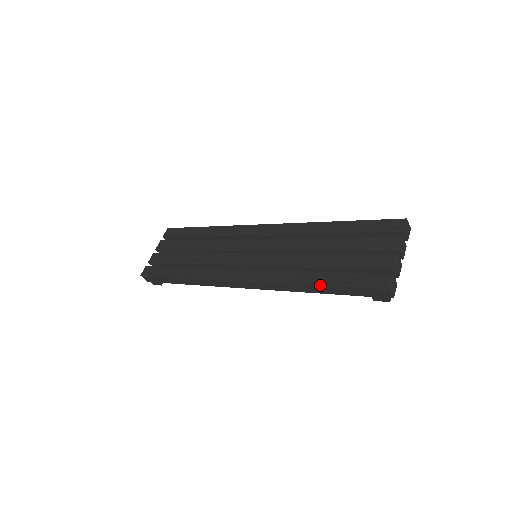
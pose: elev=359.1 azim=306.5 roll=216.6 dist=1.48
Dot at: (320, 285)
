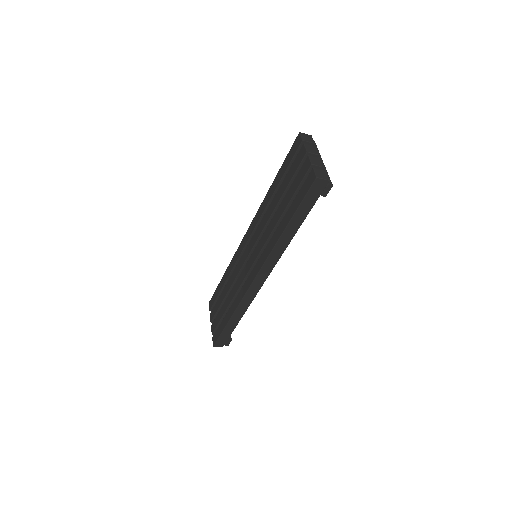
Dot at: (288, 224)
